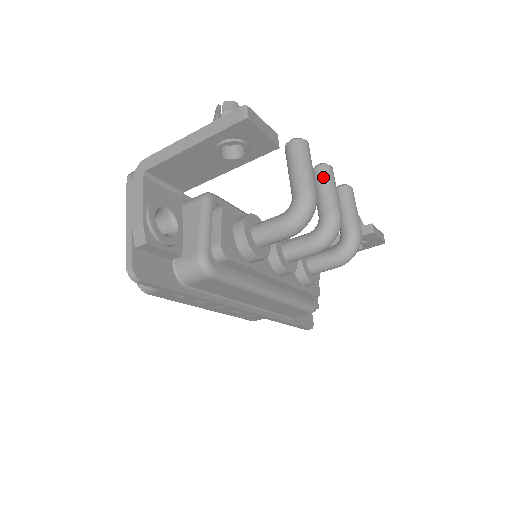
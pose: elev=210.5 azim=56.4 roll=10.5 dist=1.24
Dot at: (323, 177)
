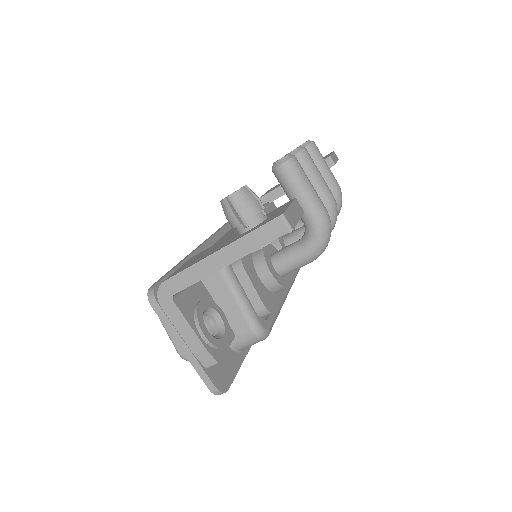
Dot at: (305, 167)
